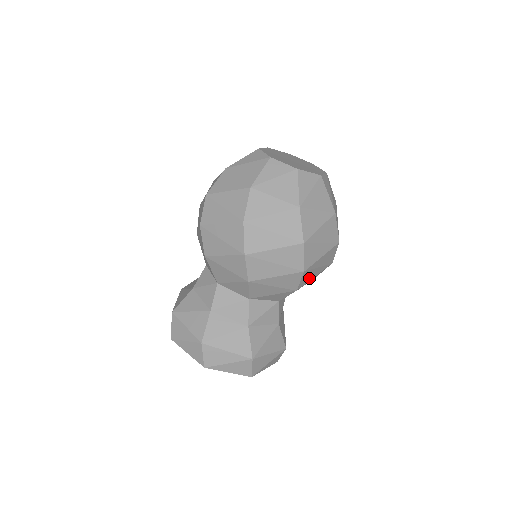
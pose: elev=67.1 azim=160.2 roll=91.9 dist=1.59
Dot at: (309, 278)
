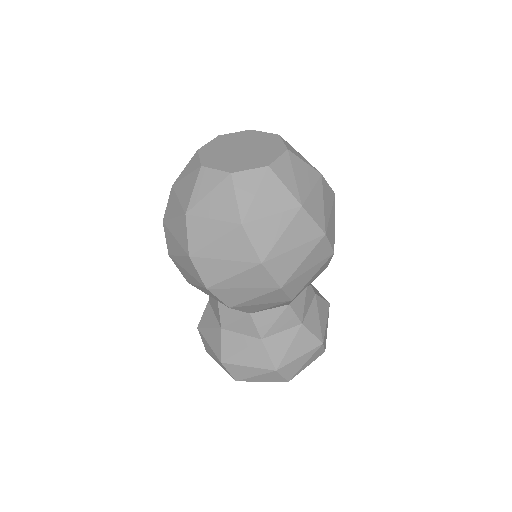
Dot at: (302, 283)
